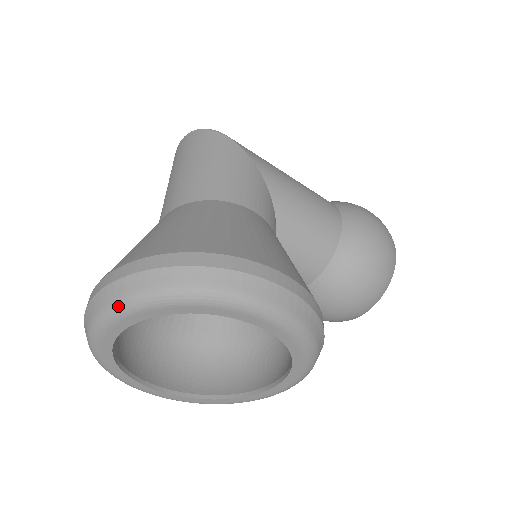
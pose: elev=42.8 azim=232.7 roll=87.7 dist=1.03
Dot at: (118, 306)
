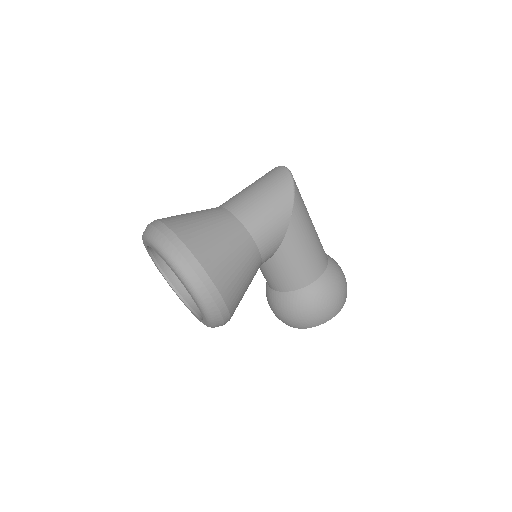
Dot at: (154, 242)
